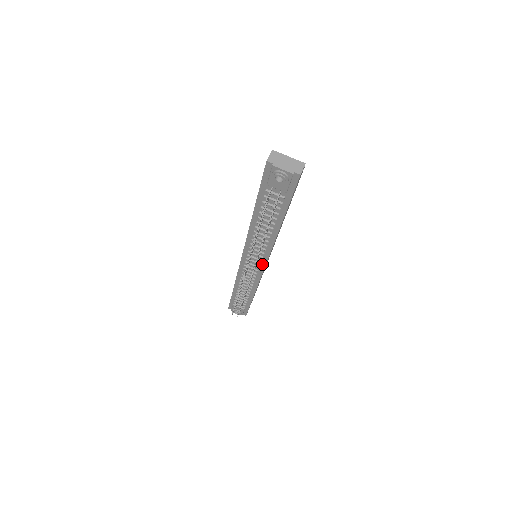
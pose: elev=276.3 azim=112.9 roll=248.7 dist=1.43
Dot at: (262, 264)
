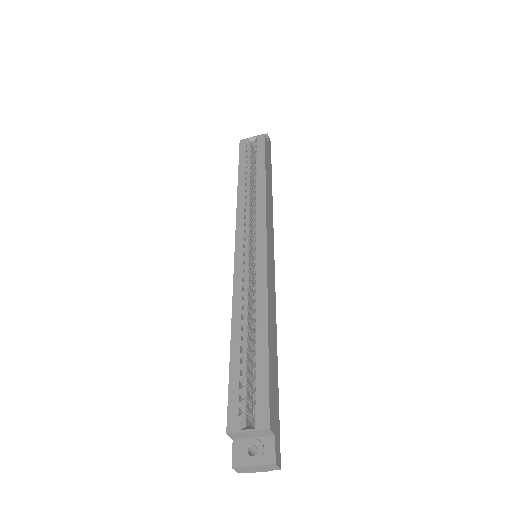
Dot at: occluded
